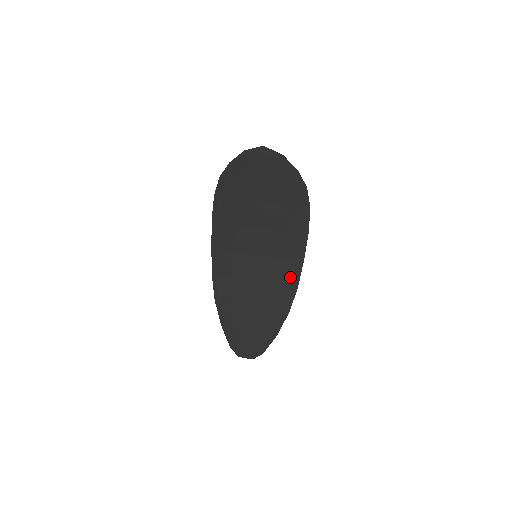
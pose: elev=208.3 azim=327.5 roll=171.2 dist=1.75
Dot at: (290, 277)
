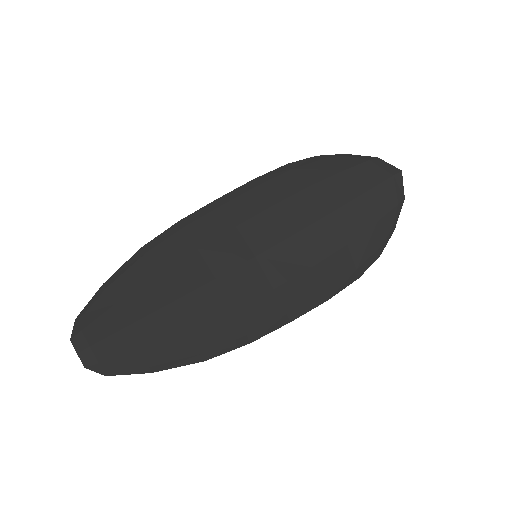
Dot at: (257, 321)
